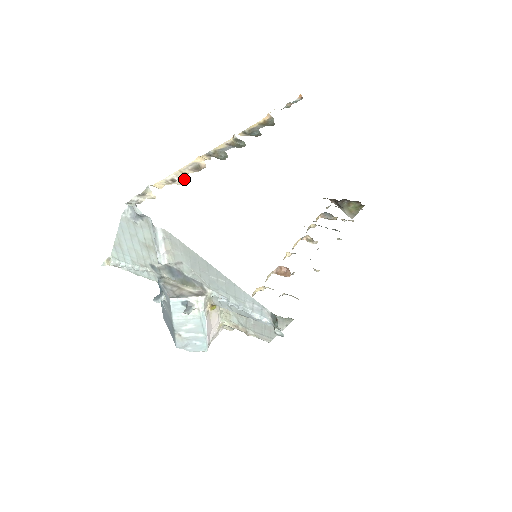
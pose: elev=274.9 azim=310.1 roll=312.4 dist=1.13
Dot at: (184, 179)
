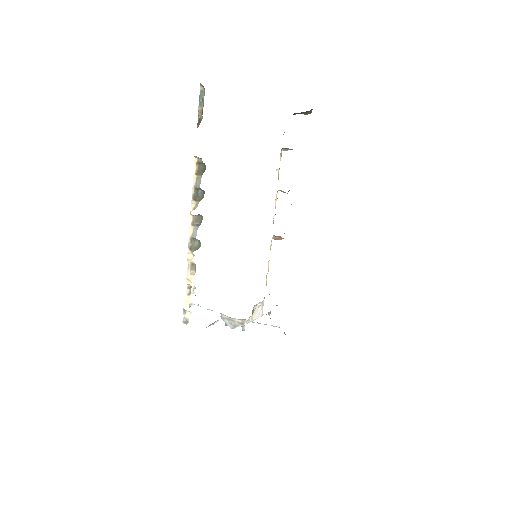
Dot at: (193, 286)
